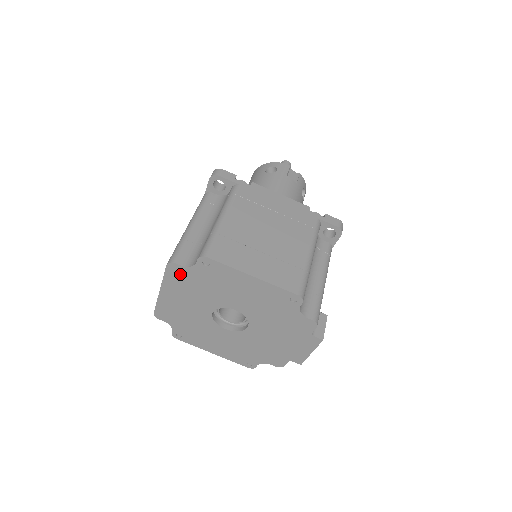
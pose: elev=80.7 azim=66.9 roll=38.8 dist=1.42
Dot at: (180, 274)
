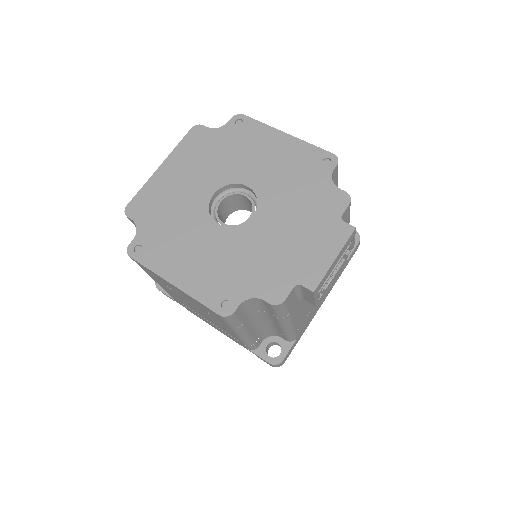
Dot at: (201, 139)
